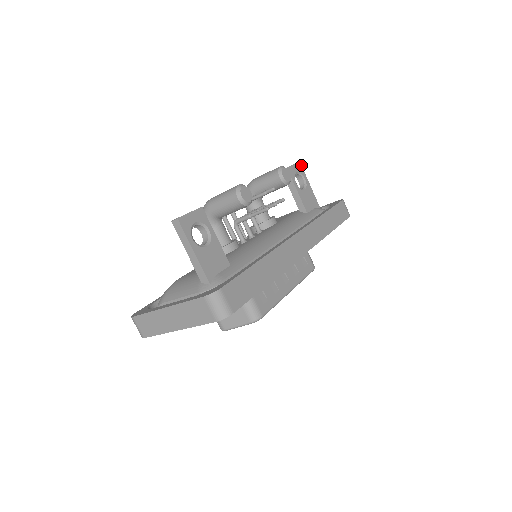
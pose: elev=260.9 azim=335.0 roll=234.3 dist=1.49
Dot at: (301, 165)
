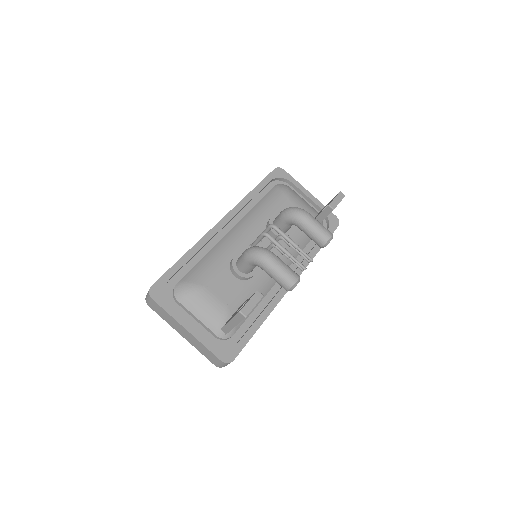
Dot at: occluded
